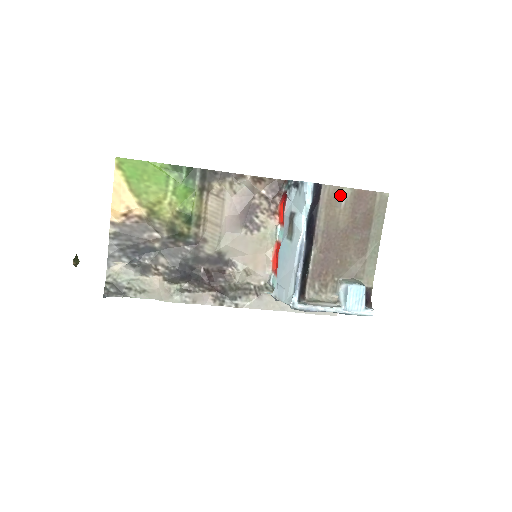
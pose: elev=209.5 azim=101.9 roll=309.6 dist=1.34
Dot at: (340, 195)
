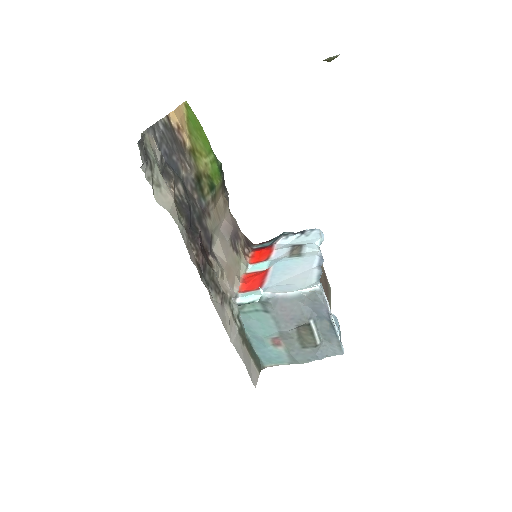
Dot at: occluded
